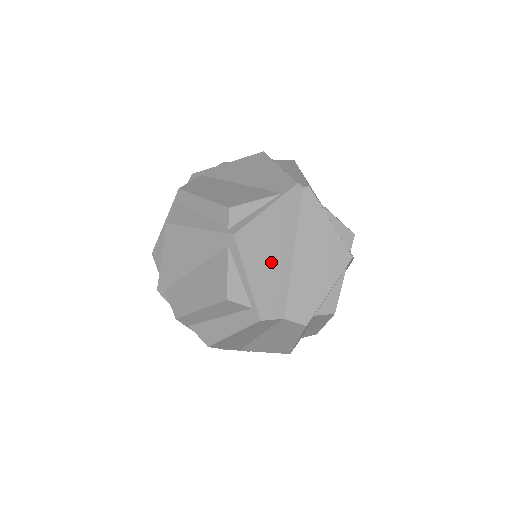
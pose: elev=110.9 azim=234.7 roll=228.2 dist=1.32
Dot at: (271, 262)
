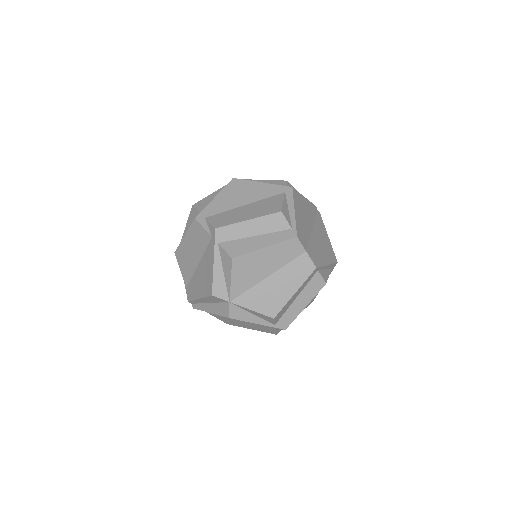
Dot at: (304, 219)
